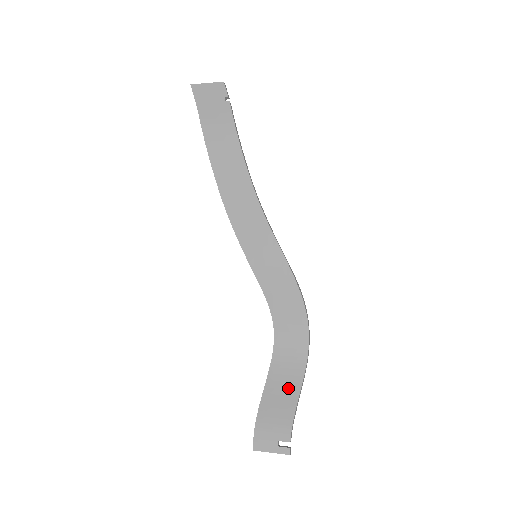
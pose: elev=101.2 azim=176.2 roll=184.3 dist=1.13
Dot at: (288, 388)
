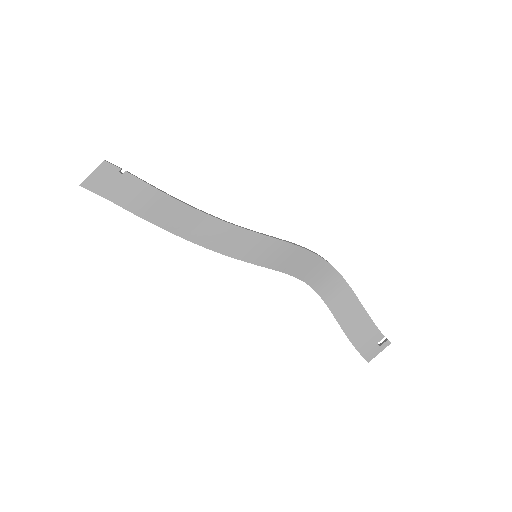
Dot at: (353, 310)
